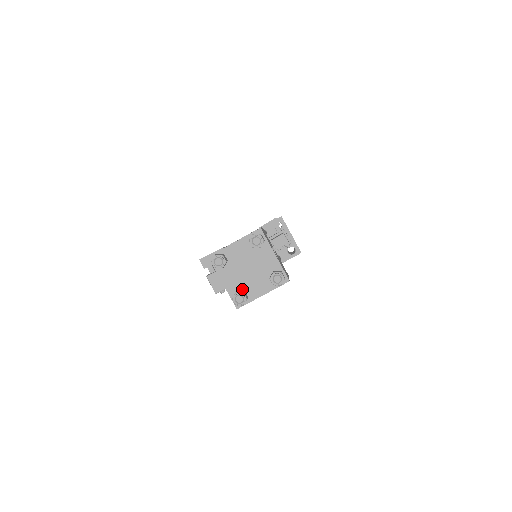
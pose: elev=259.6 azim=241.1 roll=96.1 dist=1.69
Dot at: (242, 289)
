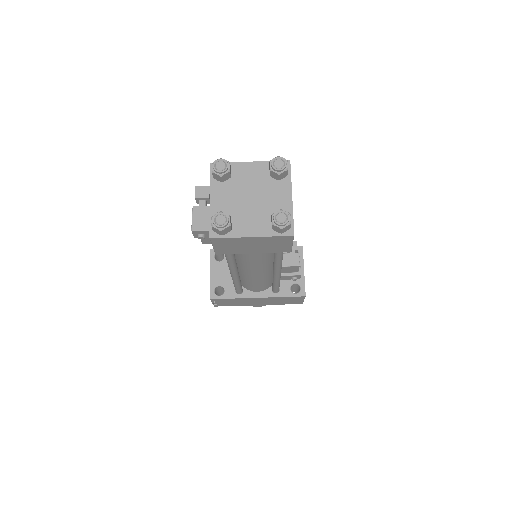
Dot at: occluded
